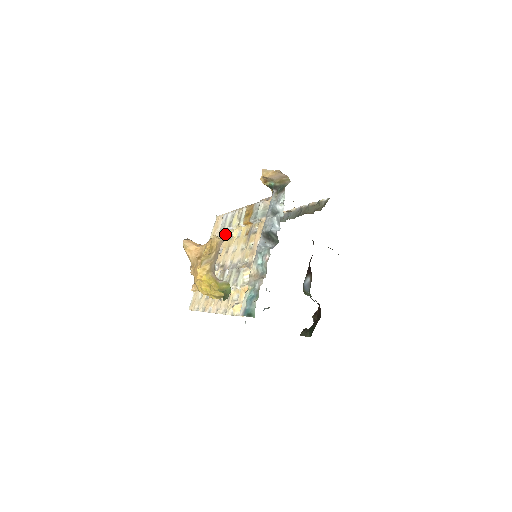
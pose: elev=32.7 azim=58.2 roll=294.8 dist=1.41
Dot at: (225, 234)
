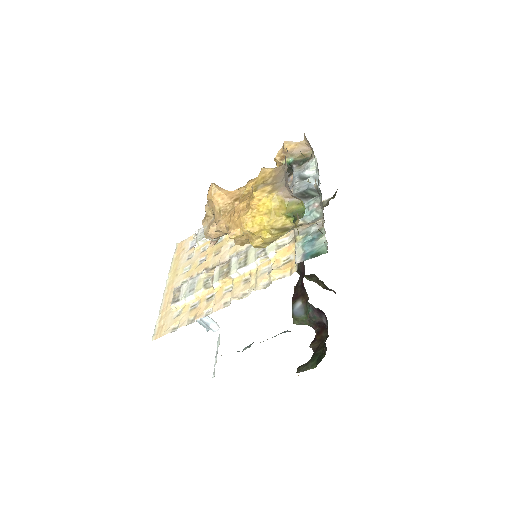
Dot at: (205, 245)
